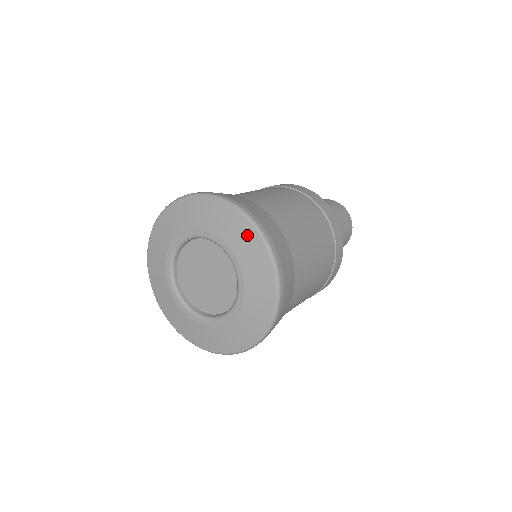
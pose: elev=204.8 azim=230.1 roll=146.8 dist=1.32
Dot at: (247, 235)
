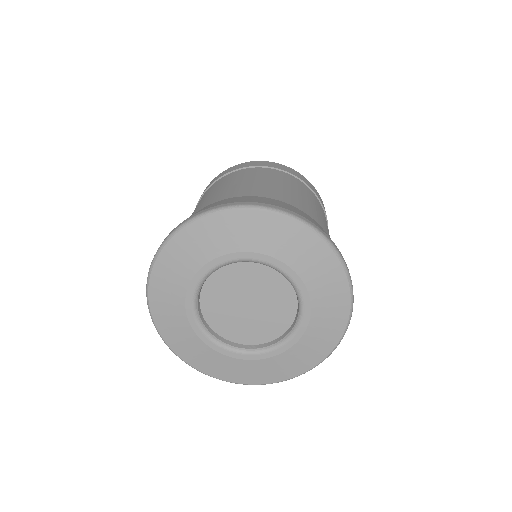
Dot at: (328, 268)
